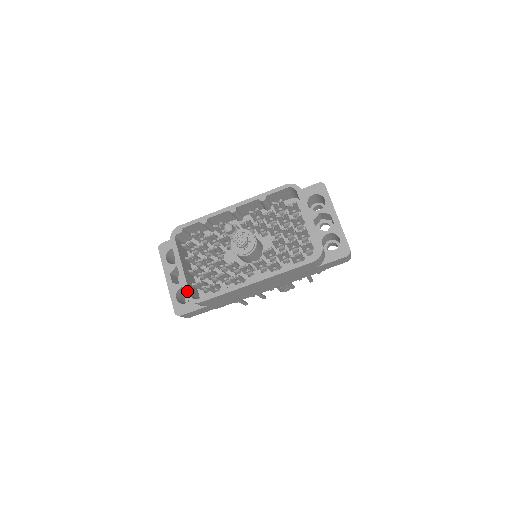
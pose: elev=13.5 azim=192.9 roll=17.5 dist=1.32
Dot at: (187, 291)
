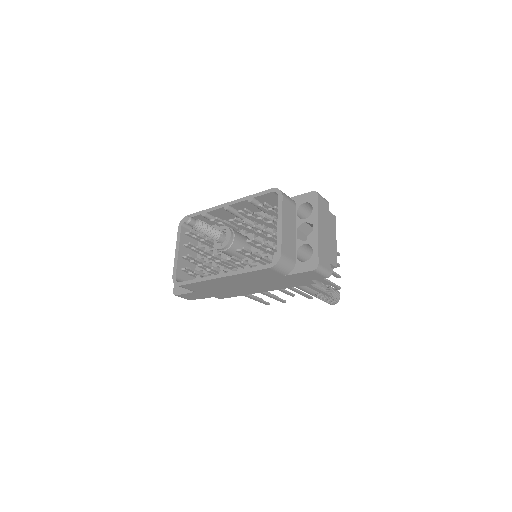
Dot at: (175, 273)
